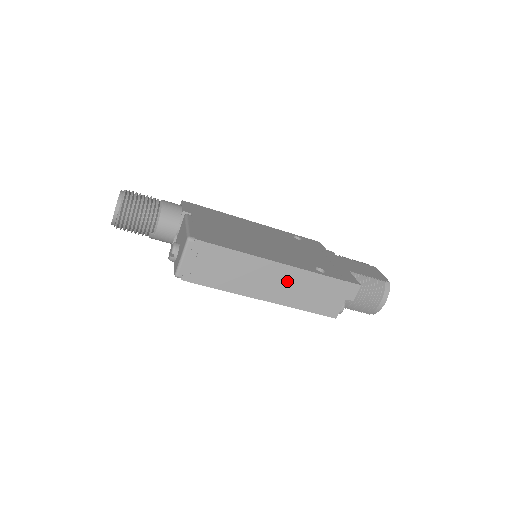
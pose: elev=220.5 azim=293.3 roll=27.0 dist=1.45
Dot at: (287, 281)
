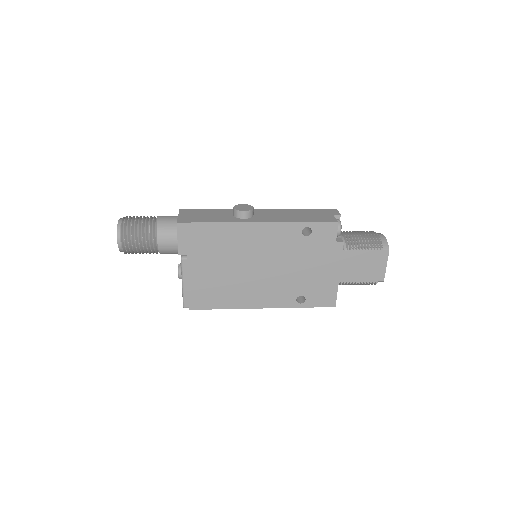
Dot at: occluded
